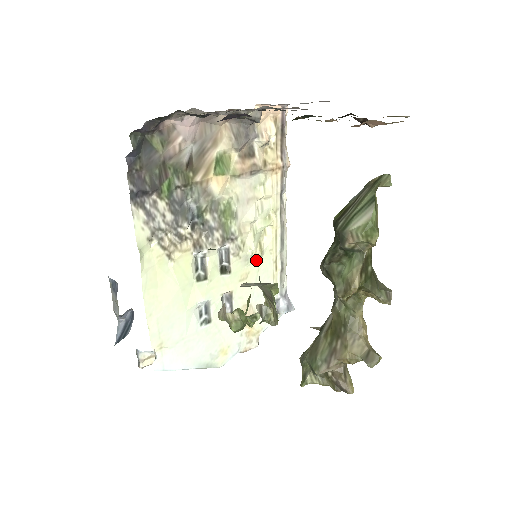
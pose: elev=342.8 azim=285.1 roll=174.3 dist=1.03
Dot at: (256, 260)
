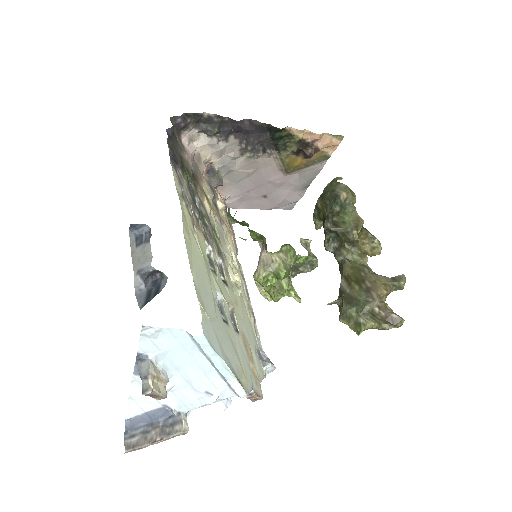
Dot at: (238, 293)
